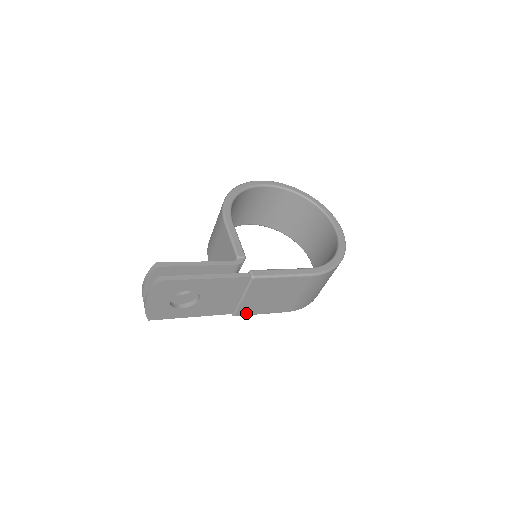
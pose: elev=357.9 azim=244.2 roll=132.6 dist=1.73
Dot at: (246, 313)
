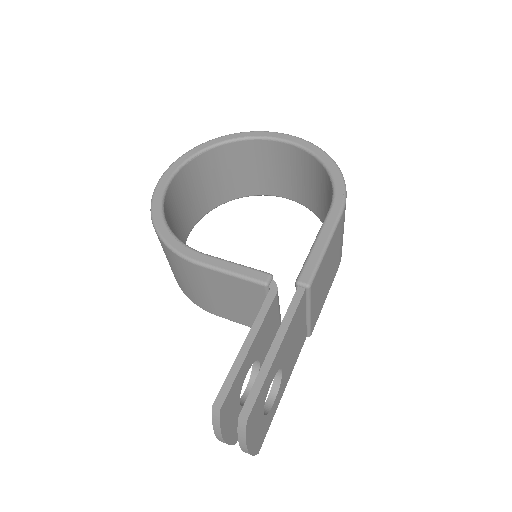
Dot at: (316, 319)
